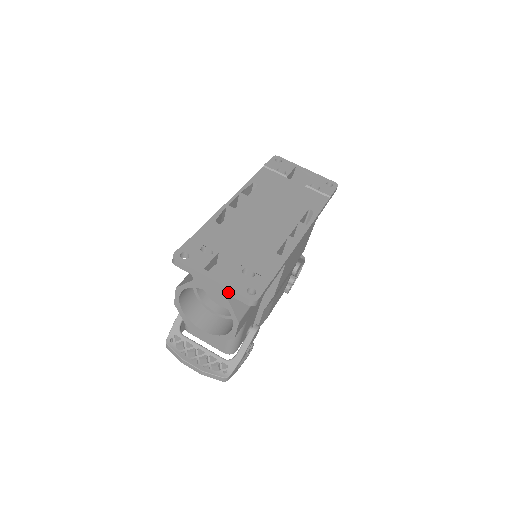
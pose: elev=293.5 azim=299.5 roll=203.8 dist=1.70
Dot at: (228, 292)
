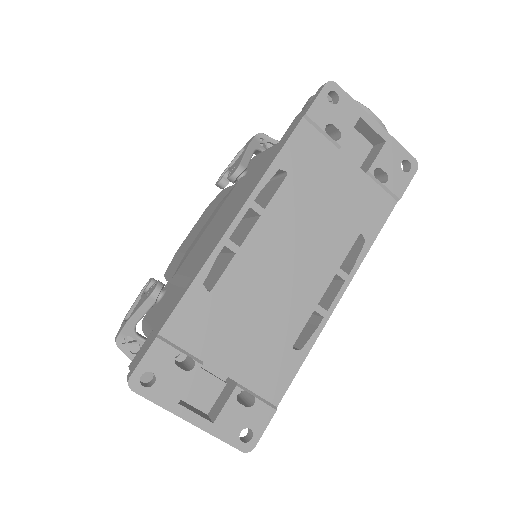
Dot at: (212, 433)
